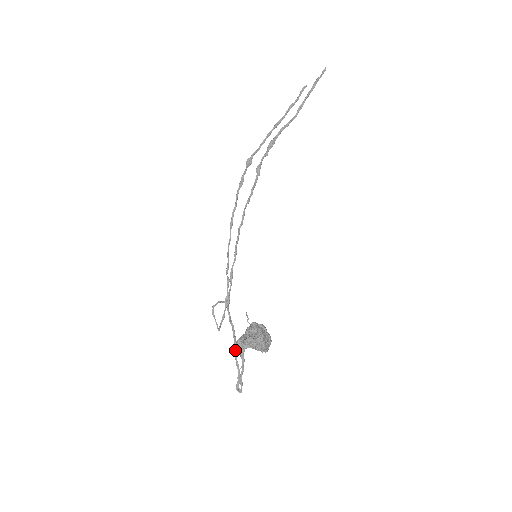
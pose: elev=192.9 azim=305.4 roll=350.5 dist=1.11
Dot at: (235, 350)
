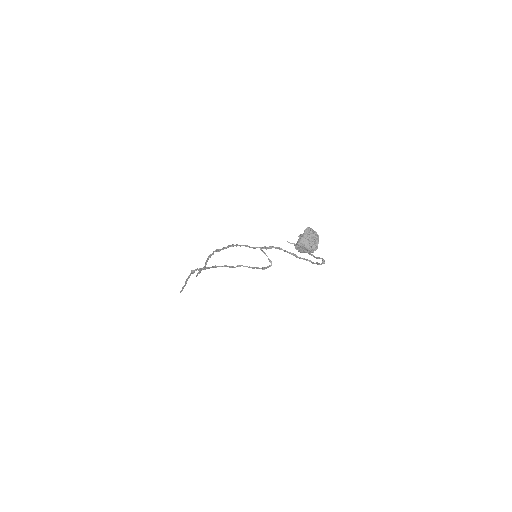
Dot at: (297, 256)
